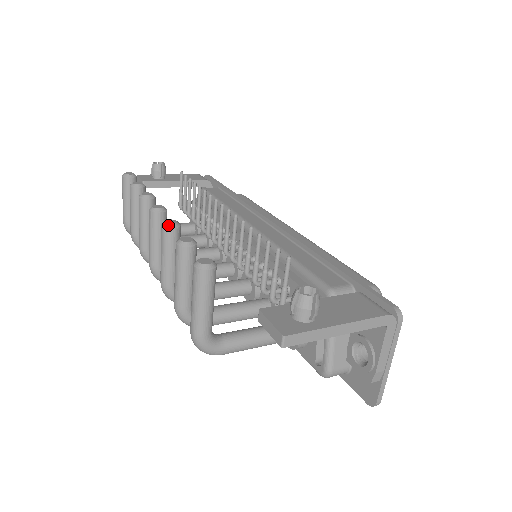
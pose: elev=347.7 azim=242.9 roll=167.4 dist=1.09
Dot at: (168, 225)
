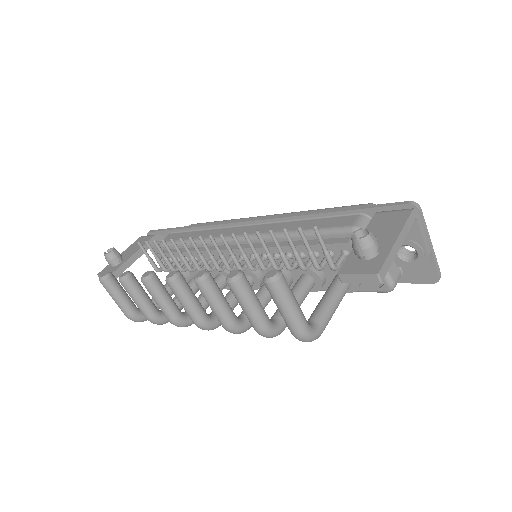
Dot at: (202, 278)
